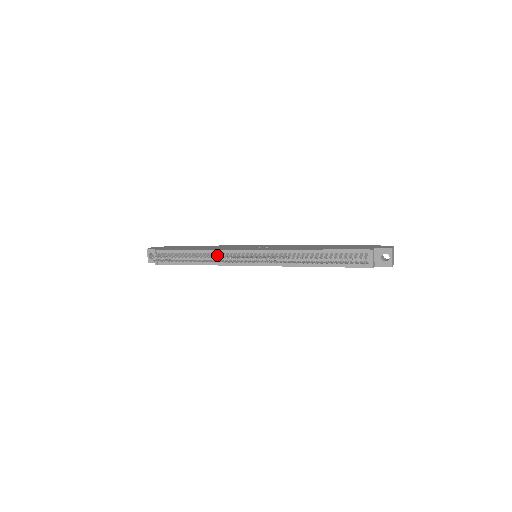
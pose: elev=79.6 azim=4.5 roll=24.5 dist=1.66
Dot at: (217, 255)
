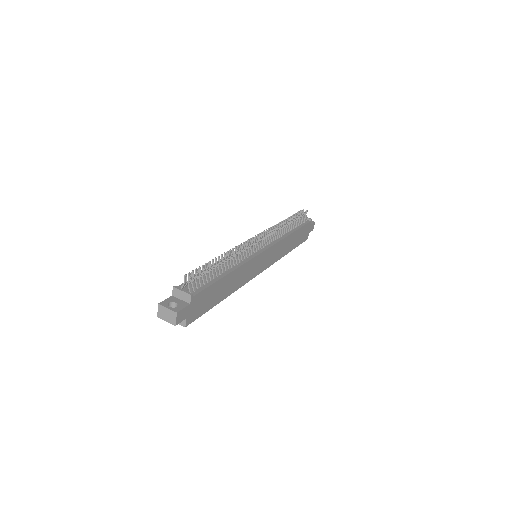
Dot at: occluded
